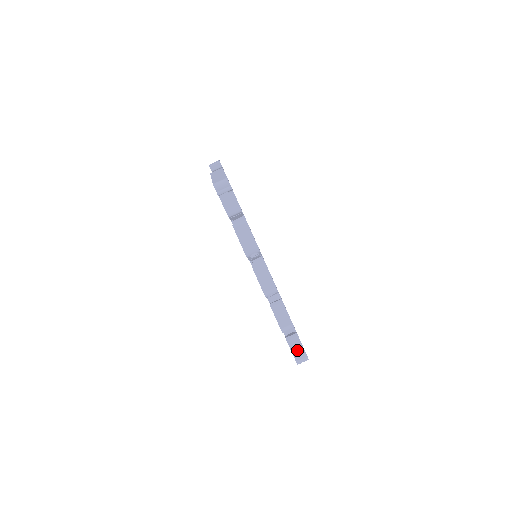
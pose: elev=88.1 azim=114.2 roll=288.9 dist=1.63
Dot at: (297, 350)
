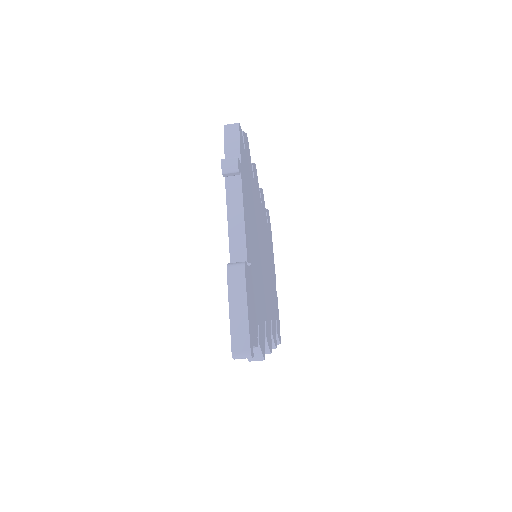
Dot at: occluded
